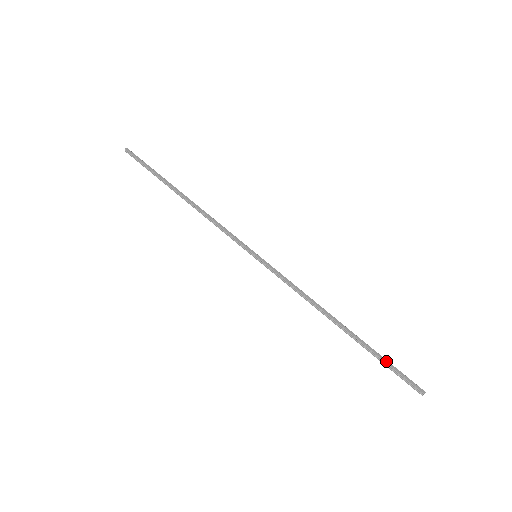
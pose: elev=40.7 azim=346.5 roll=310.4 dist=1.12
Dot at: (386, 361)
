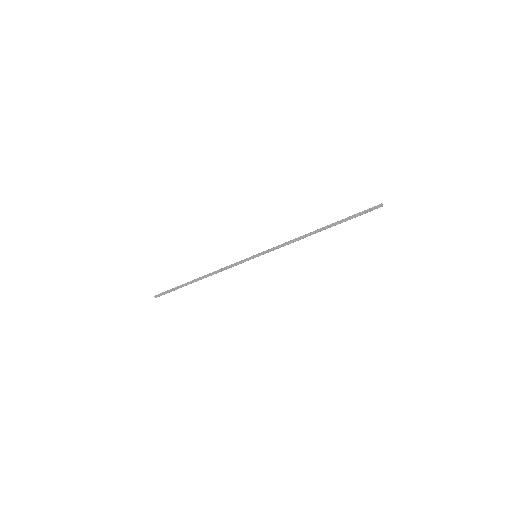
Dot at: (353, 216)
